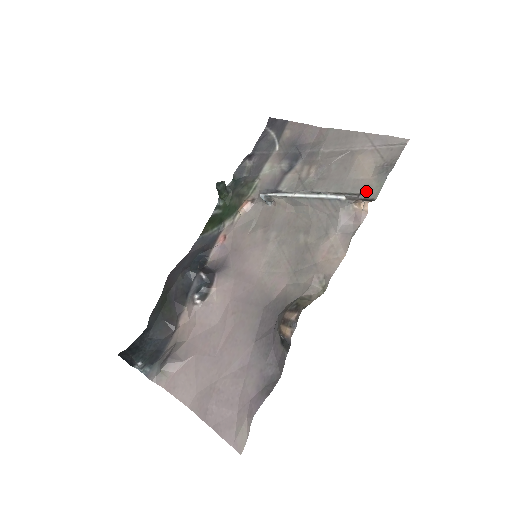
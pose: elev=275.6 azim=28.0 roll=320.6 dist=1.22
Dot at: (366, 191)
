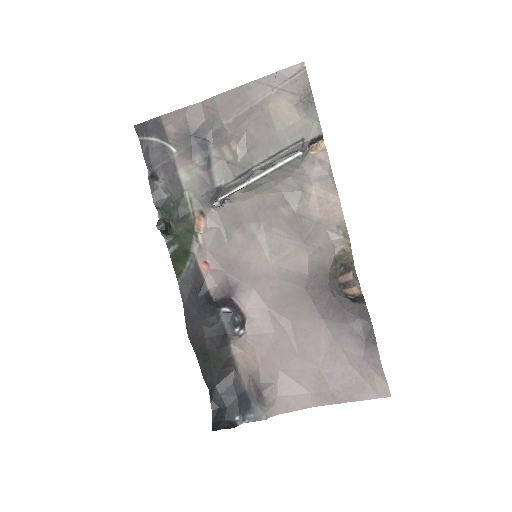
Dot at: (307, 133)
